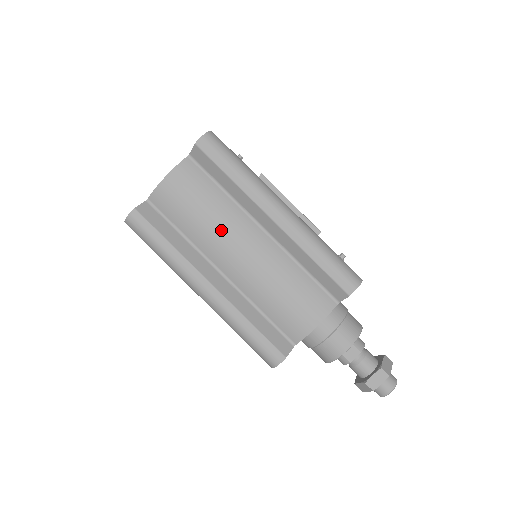
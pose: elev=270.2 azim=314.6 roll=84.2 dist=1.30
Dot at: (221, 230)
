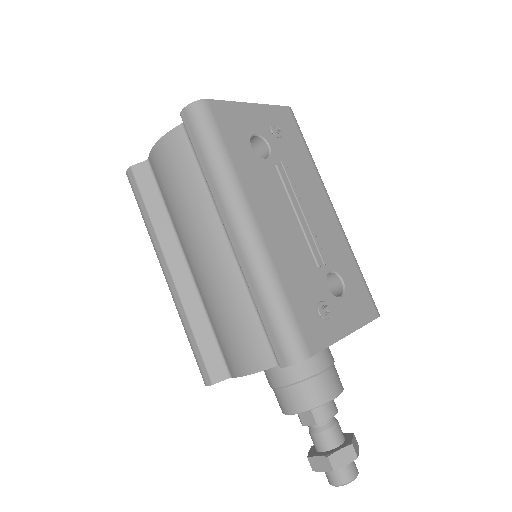
Dot at: (189, 222)
